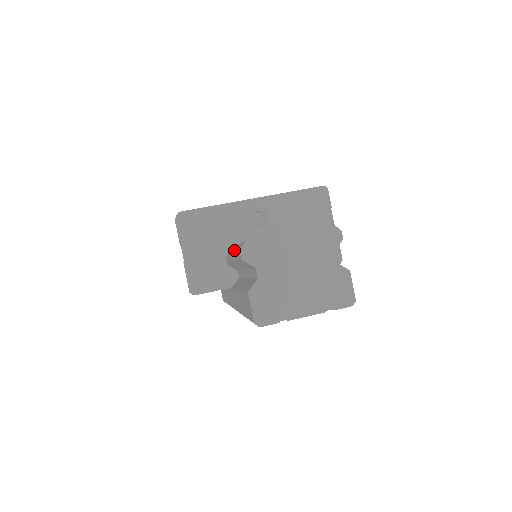
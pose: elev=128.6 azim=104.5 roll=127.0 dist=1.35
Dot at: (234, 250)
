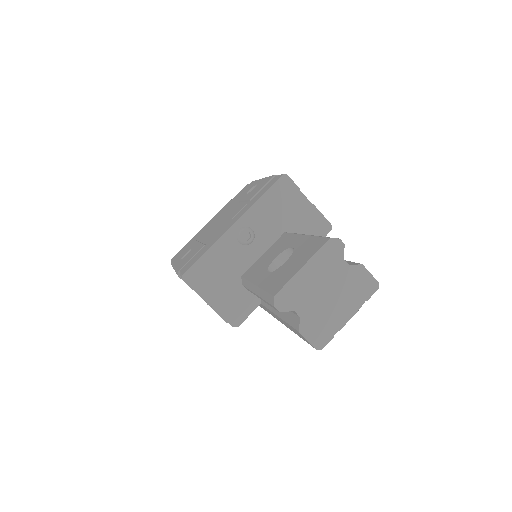
Dot at: (257, 291)
